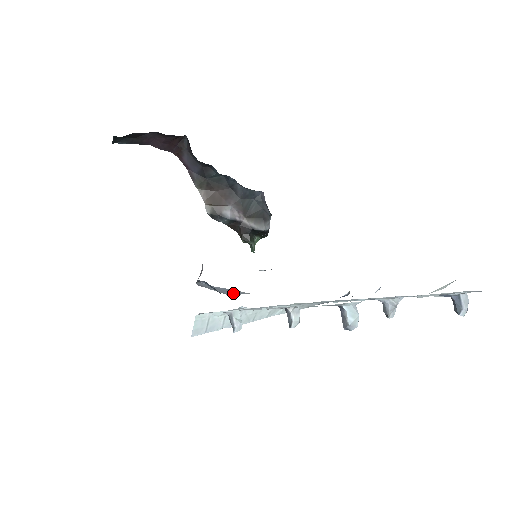
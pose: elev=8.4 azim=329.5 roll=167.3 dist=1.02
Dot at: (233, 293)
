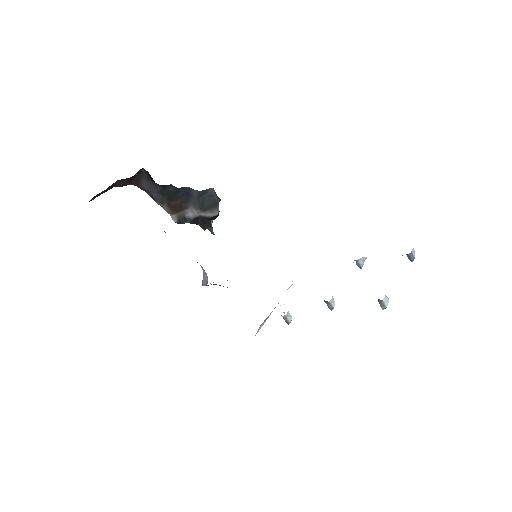
Dot at: occluded
